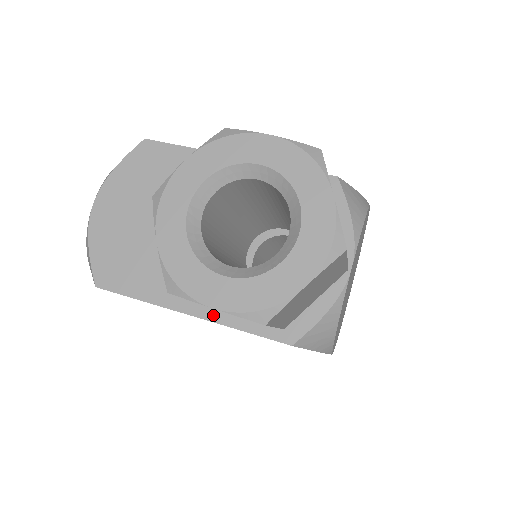
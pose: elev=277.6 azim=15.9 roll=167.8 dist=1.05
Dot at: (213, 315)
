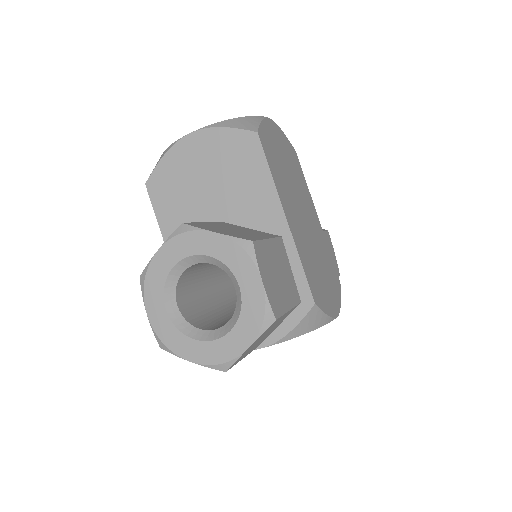
Dot at: occluded
